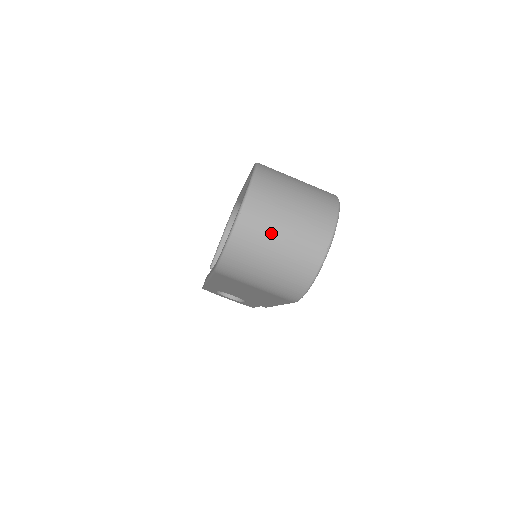
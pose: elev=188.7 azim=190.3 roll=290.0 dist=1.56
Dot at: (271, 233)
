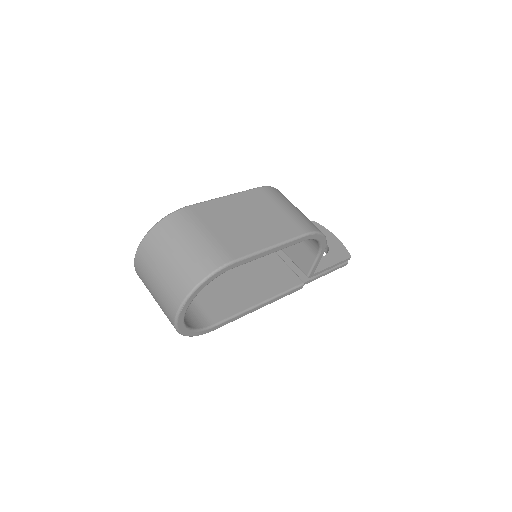
Dot at: (149, 290)
